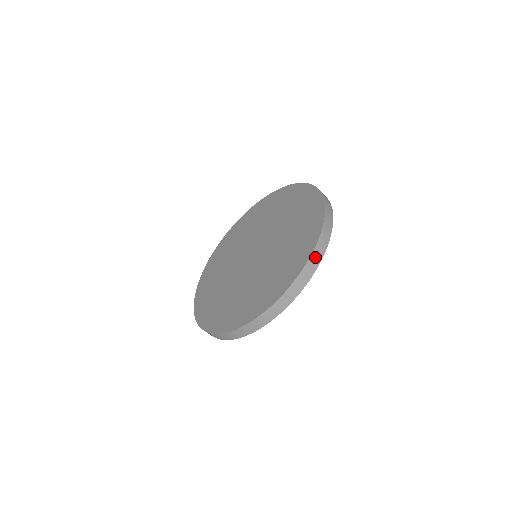
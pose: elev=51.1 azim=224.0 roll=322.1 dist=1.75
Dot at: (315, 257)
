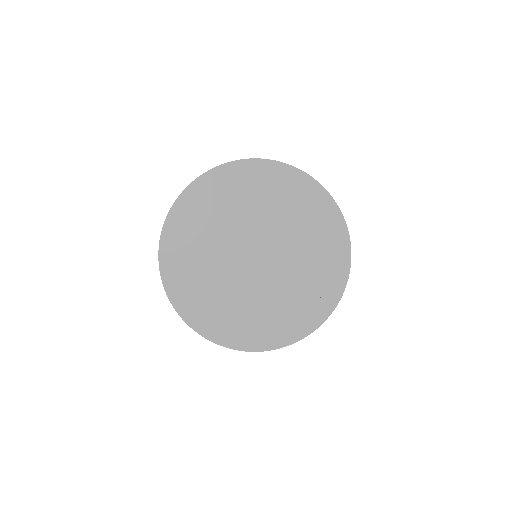
Dot at: (246, 350)
